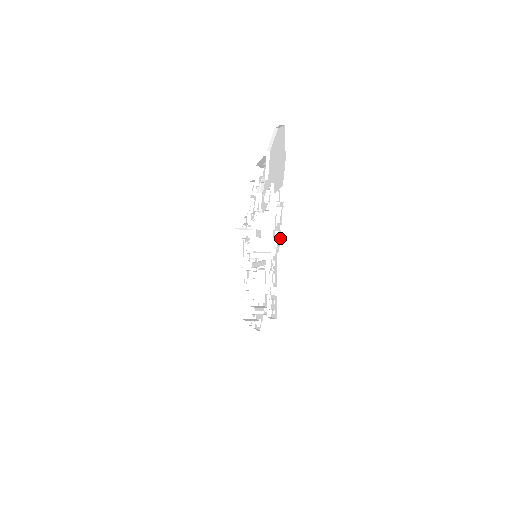
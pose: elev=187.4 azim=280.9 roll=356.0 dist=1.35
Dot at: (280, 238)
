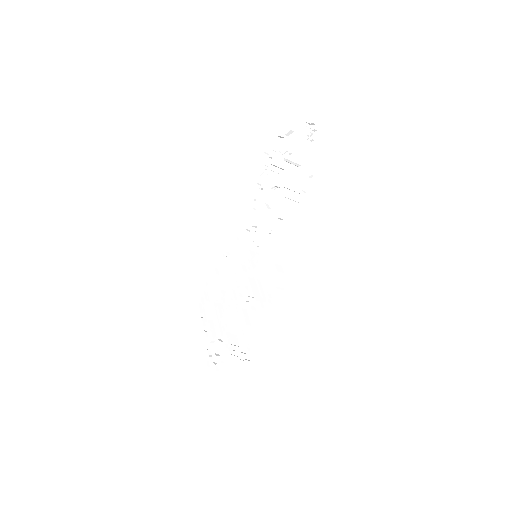
Dot at: (310, 174)
